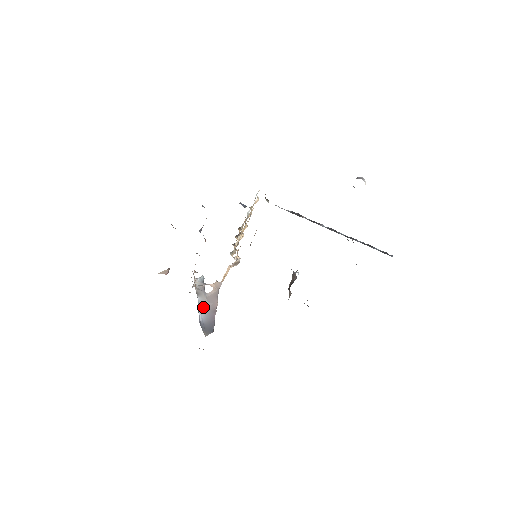
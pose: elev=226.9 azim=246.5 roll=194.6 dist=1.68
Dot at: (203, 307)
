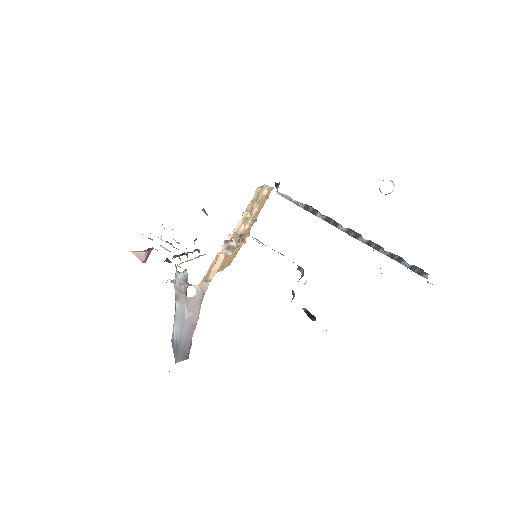
Dot at: (180, 318)
